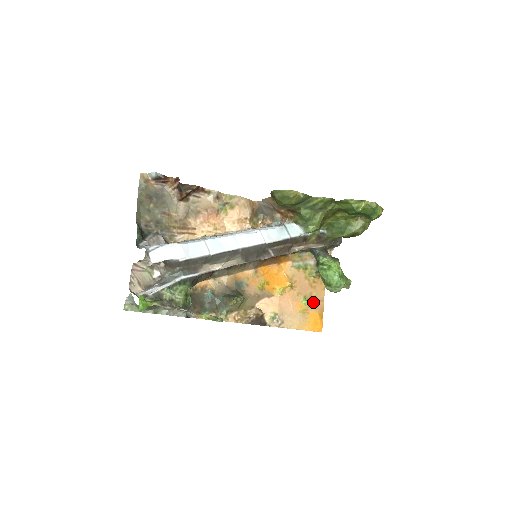
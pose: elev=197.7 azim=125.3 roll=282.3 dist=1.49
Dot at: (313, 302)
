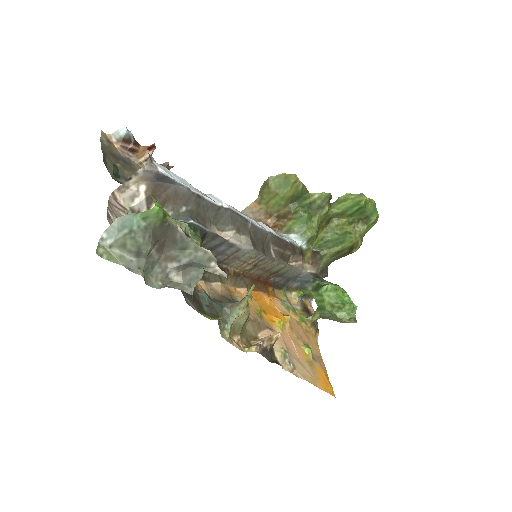
Dot at: (313, 356)
